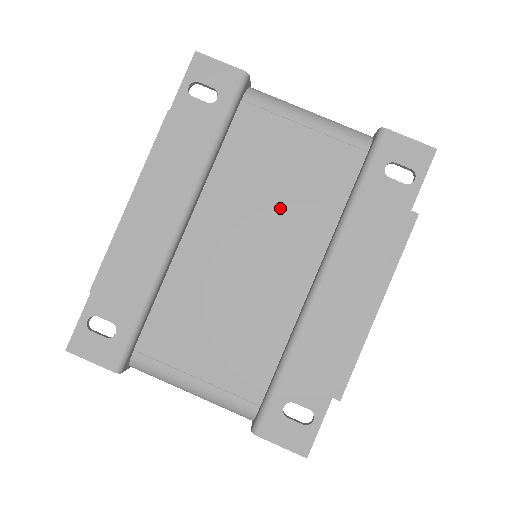
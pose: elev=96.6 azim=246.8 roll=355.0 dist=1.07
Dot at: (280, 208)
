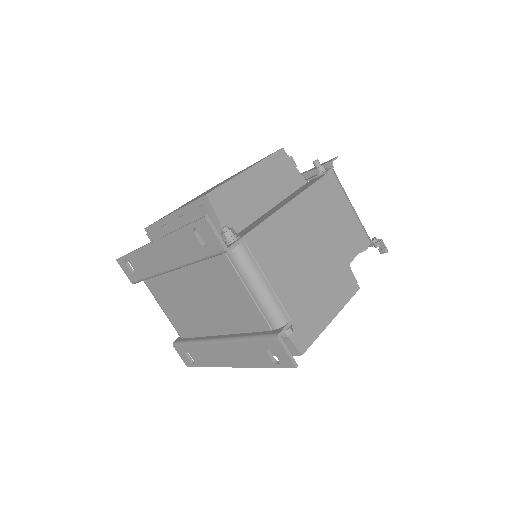
Dot at: (219, 304)
